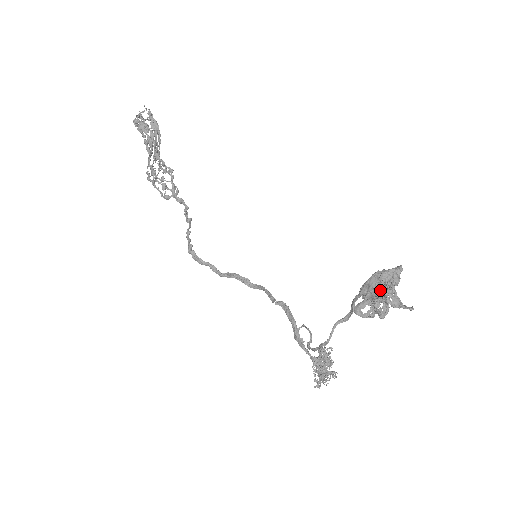
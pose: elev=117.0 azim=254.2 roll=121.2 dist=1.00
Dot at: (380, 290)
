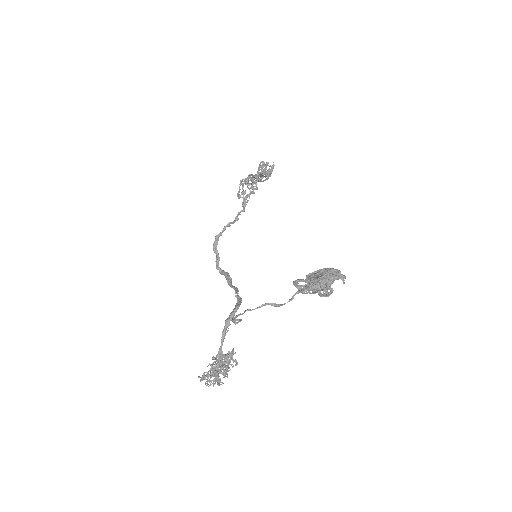
Dot at: occluded
